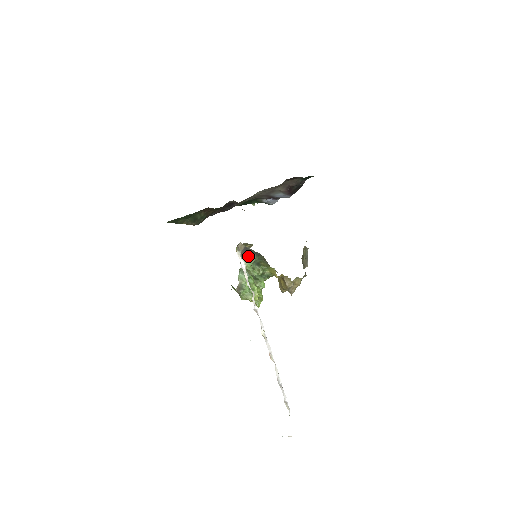
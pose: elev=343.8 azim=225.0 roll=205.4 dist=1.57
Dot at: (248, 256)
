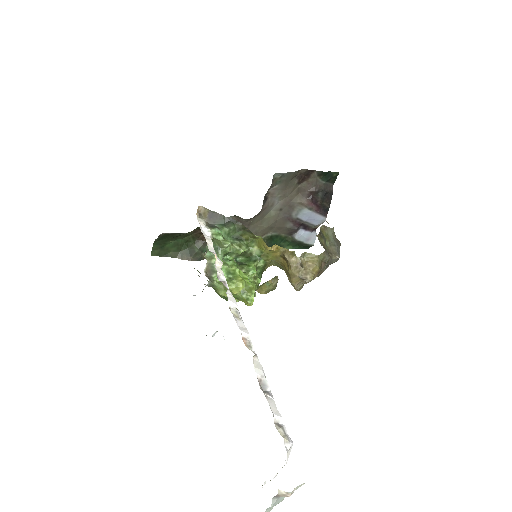
Dot at: (217, 225)
